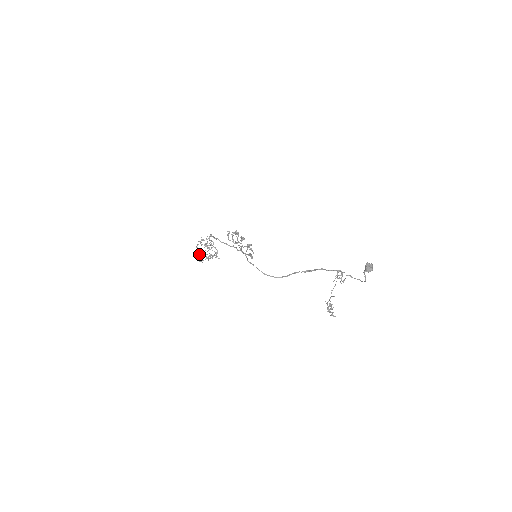
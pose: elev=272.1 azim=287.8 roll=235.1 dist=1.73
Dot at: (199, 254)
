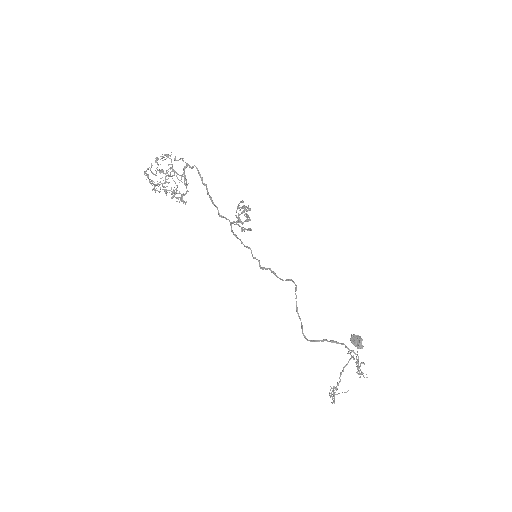
Dot at: occluded
